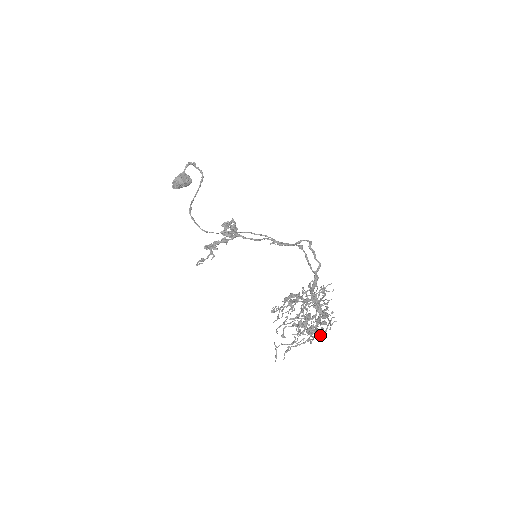
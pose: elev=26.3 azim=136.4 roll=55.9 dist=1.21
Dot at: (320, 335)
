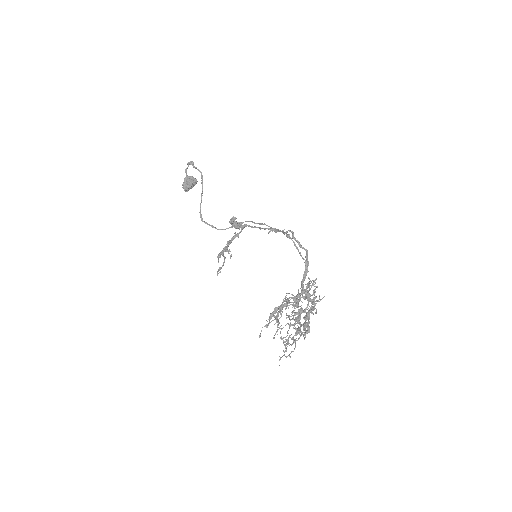
Dot at: (304, 337)
